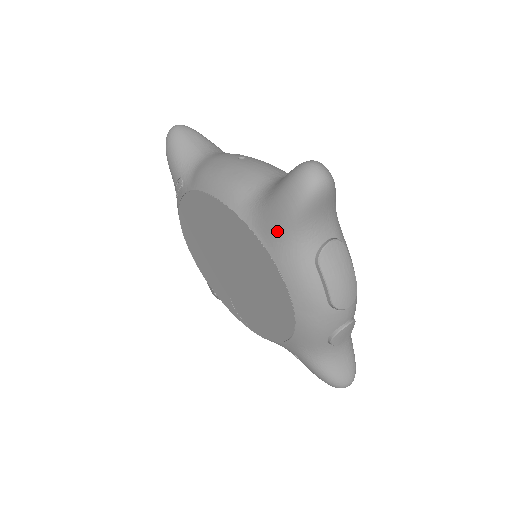
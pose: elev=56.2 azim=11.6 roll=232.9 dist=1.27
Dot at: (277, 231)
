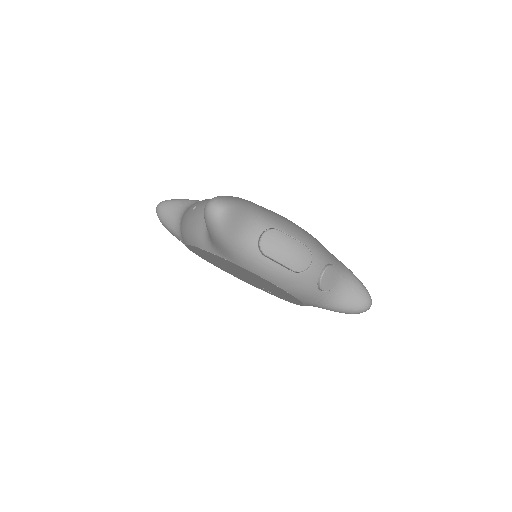
Dot at: (226, 251)
